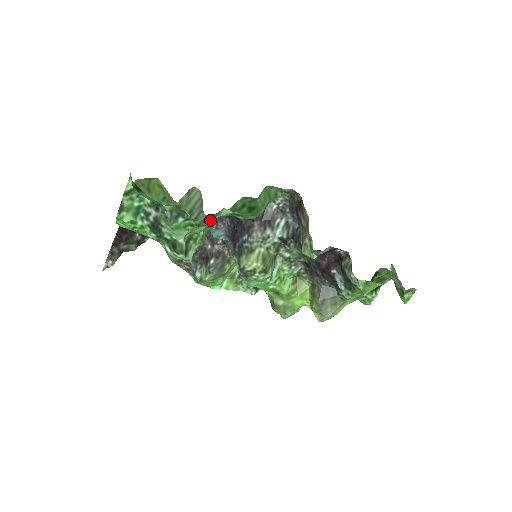
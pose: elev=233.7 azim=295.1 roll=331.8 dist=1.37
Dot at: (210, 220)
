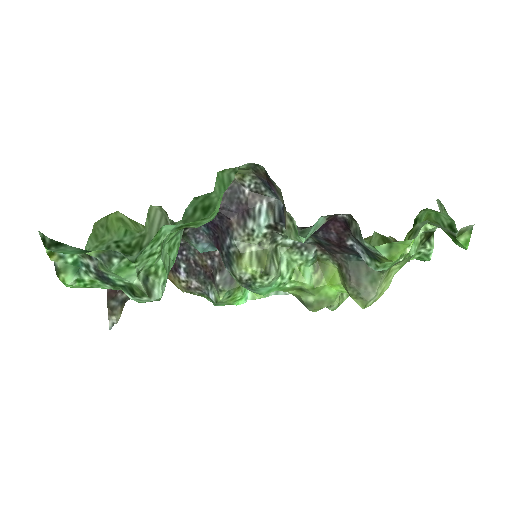
Dot at: (155, 246)
